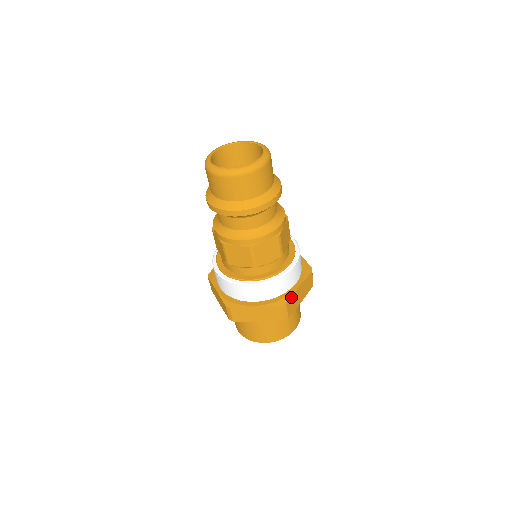
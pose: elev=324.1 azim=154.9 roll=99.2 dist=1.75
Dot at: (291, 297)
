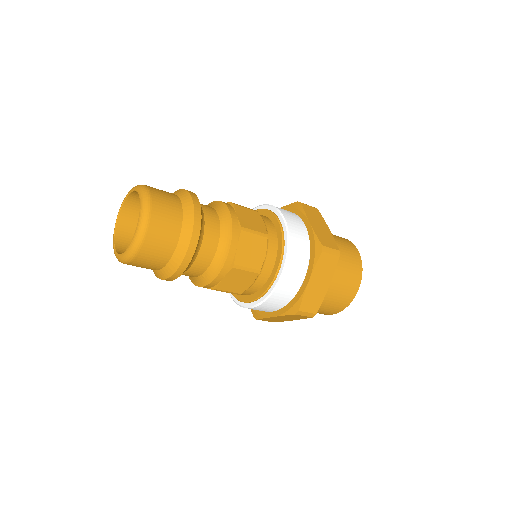
Dot at: (303, 299)
